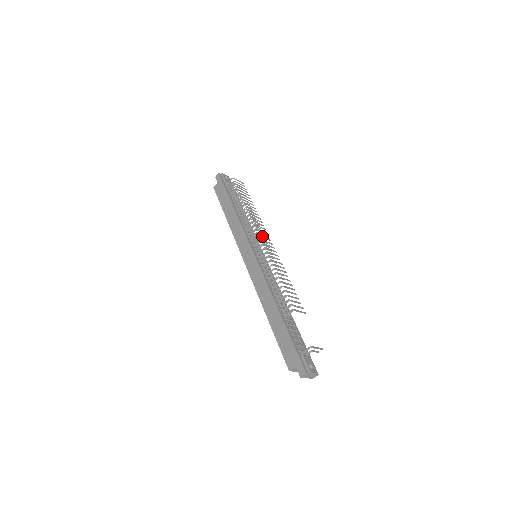
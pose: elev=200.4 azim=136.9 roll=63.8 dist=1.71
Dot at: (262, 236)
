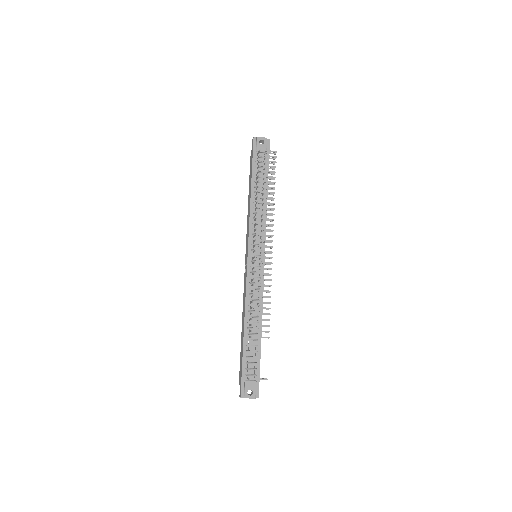
Dot at: (260, 239)
